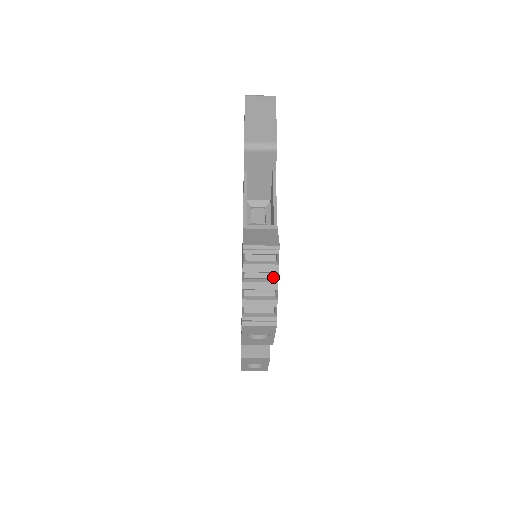
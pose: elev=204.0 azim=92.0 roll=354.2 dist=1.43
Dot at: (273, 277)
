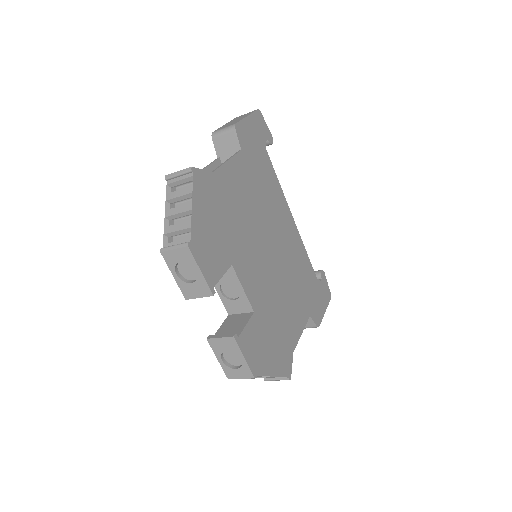
Dot at: (197, 207)
